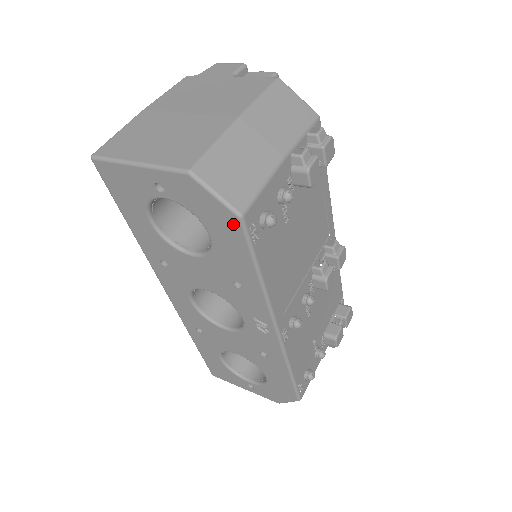
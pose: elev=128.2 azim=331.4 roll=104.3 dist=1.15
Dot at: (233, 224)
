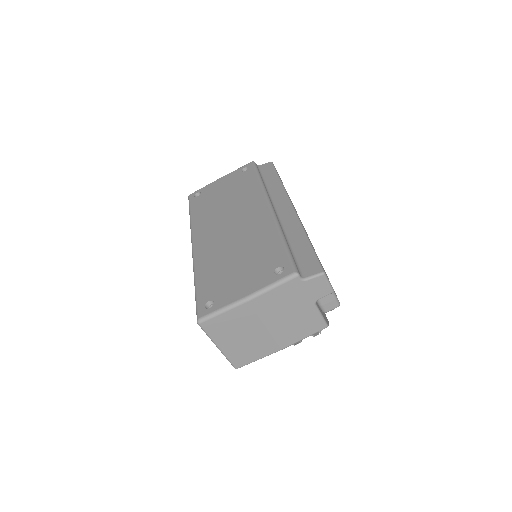
Dot at: occluded
